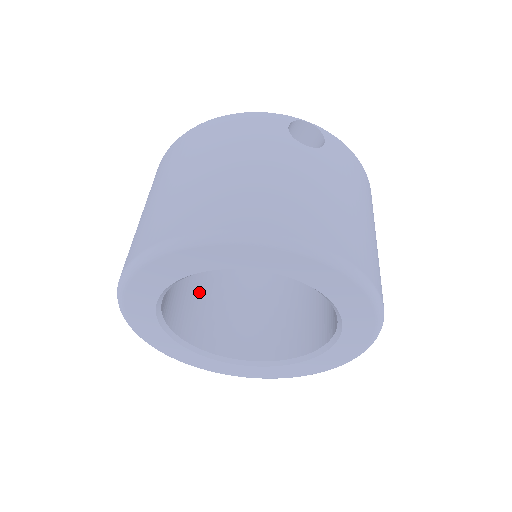
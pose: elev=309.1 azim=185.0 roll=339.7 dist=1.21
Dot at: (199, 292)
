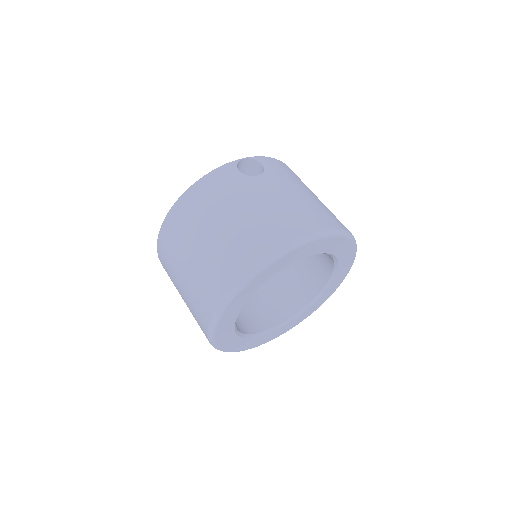
Dot at: occluded
